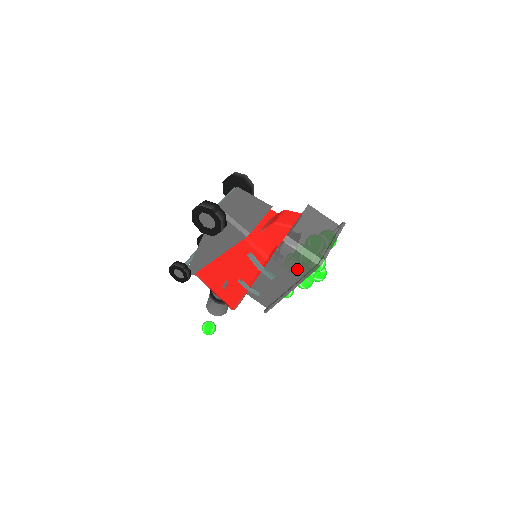
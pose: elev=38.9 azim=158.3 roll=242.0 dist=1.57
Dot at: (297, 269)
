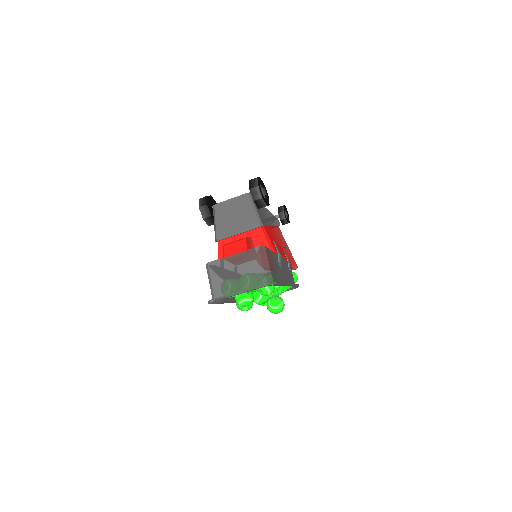
Dot at: occluded
